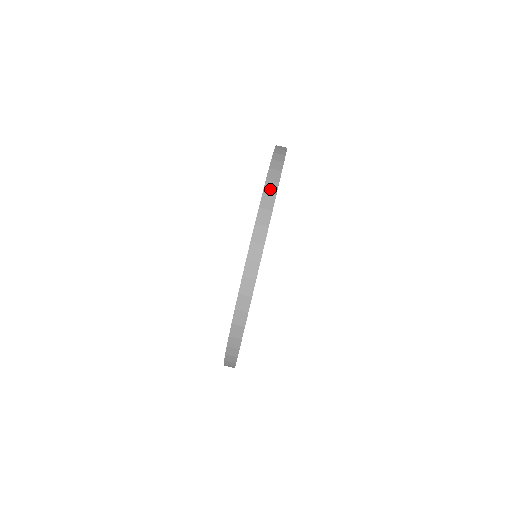
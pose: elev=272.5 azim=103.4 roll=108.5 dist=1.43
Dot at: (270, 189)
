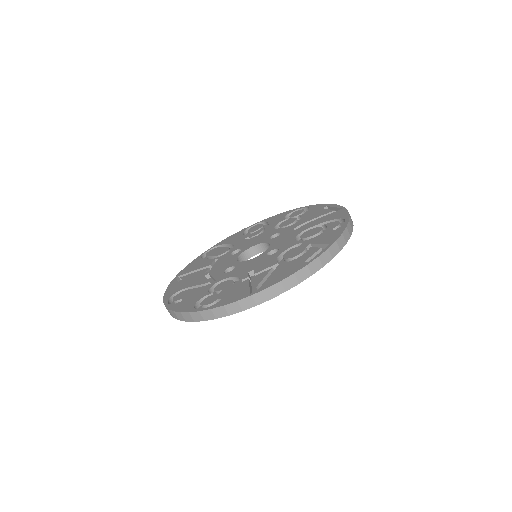
Dot at: (245, 304)
